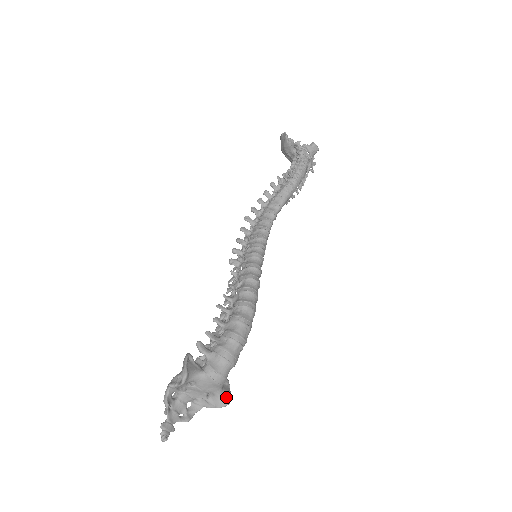
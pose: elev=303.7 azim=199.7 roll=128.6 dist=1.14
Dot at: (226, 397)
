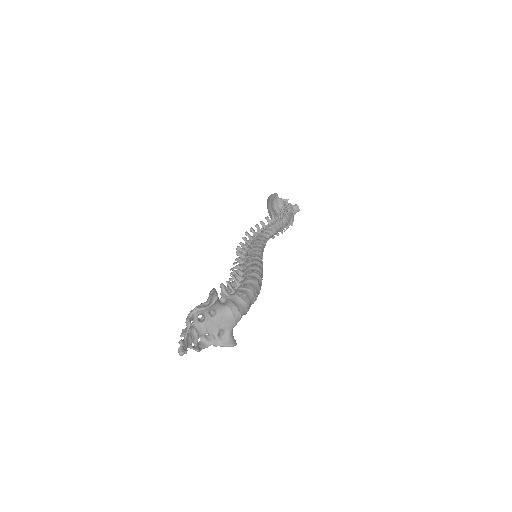
Dot at: (234, 339)
